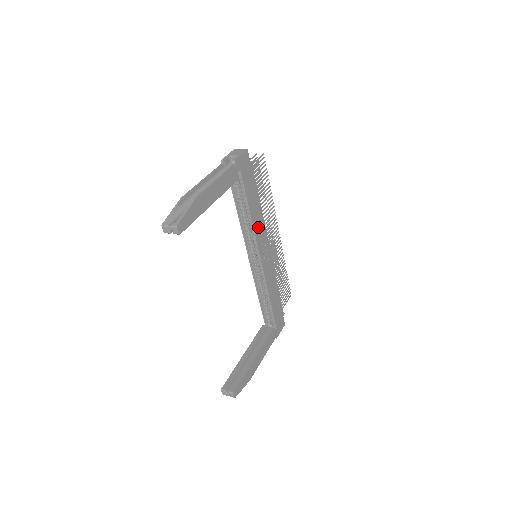
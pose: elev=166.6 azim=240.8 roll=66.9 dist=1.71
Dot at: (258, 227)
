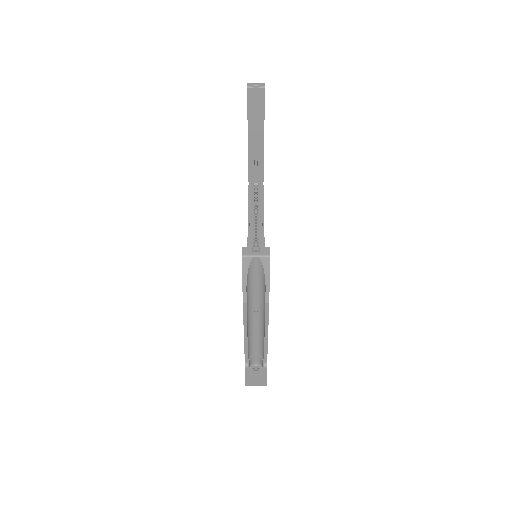
Dot at: occluded
